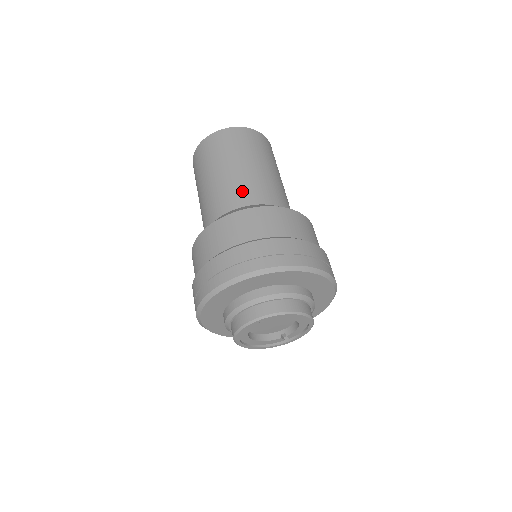
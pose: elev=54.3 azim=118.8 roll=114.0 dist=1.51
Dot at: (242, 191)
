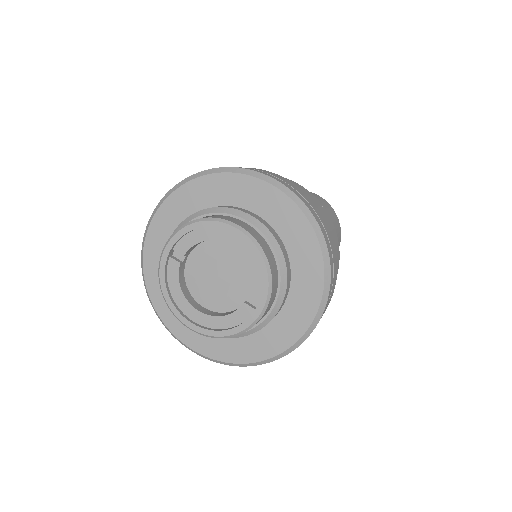
Dot at: occluded
